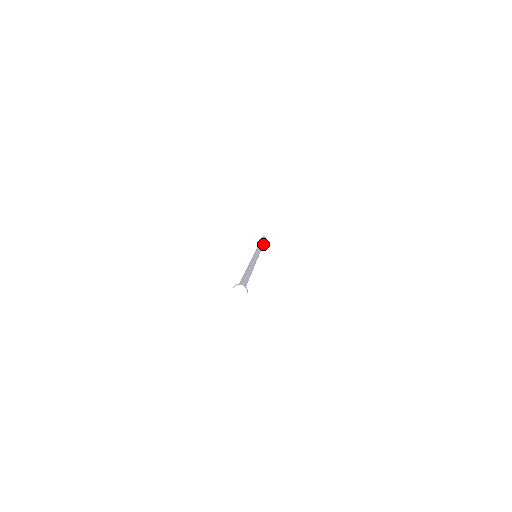
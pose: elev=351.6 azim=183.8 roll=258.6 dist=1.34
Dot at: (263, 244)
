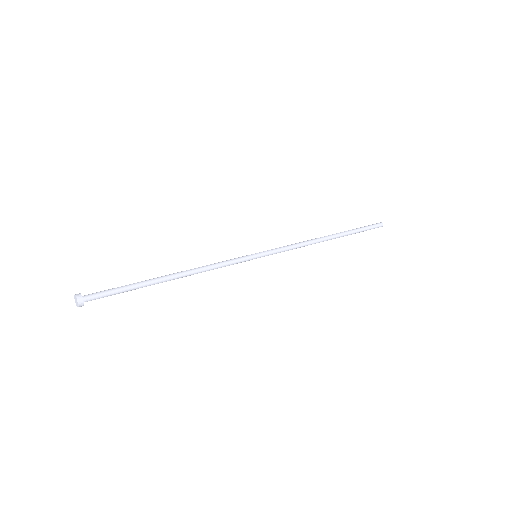
Dot at: (339, 237)
